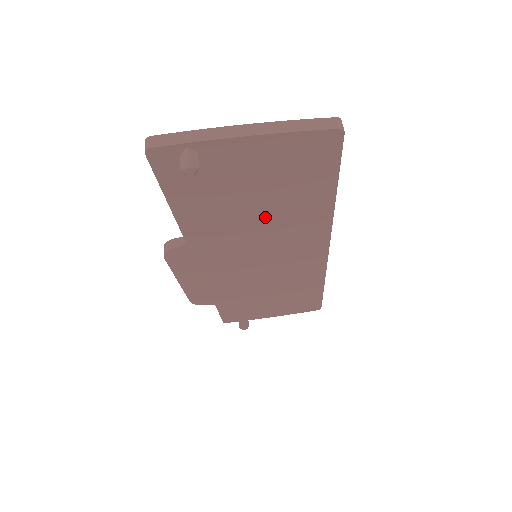
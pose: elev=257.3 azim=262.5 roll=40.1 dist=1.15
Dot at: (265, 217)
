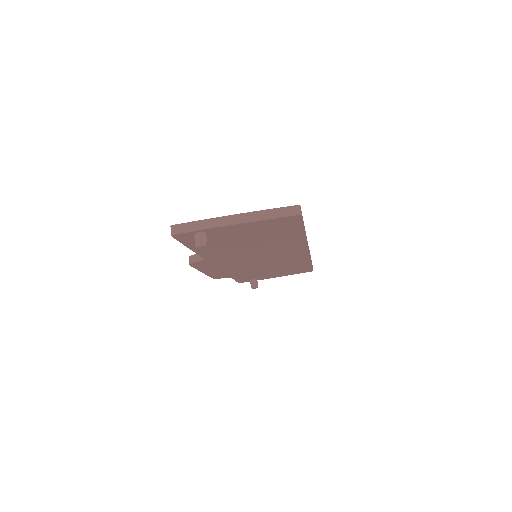
Dot at: (257, 245)
